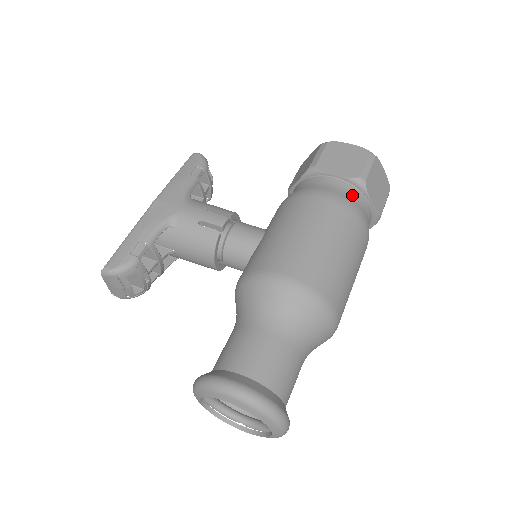
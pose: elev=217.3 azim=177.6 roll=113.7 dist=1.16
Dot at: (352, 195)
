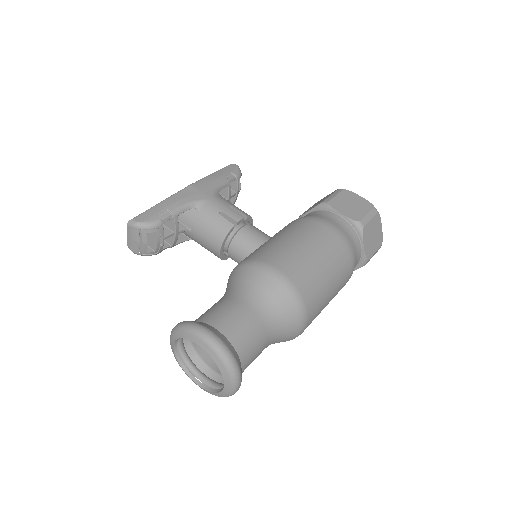
Dot at: (350, 233)
